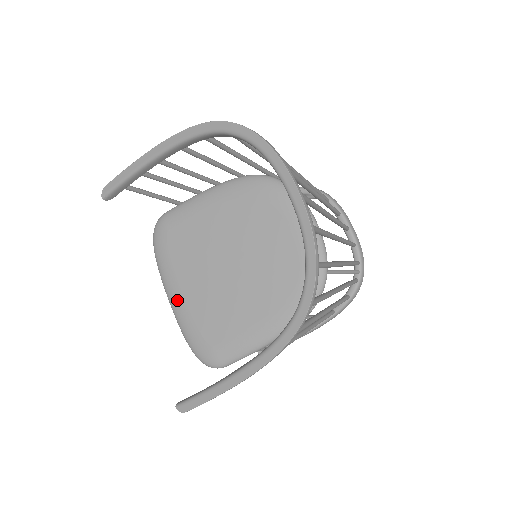
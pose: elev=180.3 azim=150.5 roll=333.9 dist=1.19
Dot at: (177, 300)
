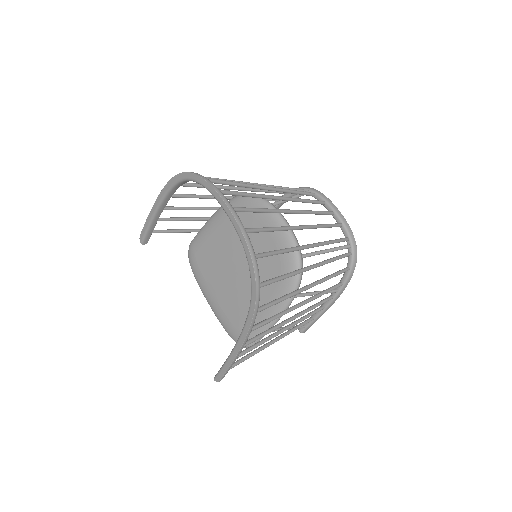
Dot at: (213, 303)
